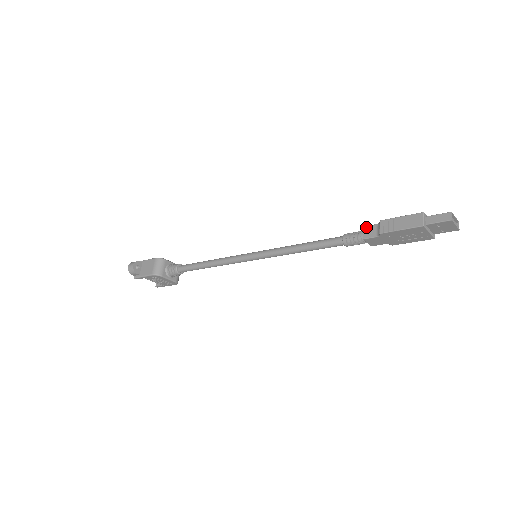
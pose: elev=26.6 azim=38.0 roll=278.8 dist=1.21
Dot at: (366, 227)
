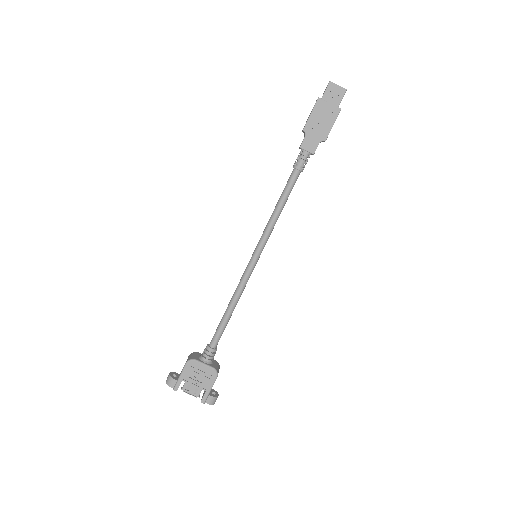
Dot at: occluded
